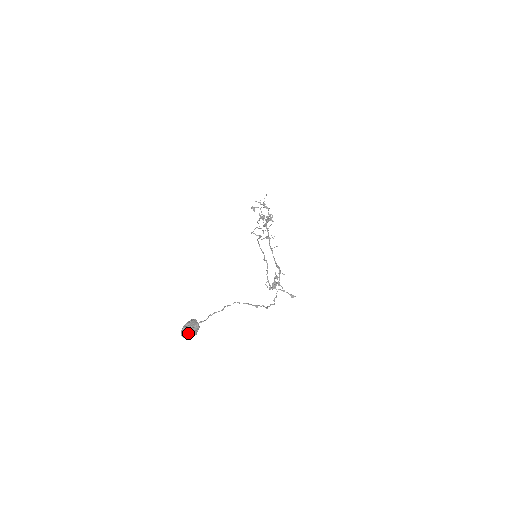
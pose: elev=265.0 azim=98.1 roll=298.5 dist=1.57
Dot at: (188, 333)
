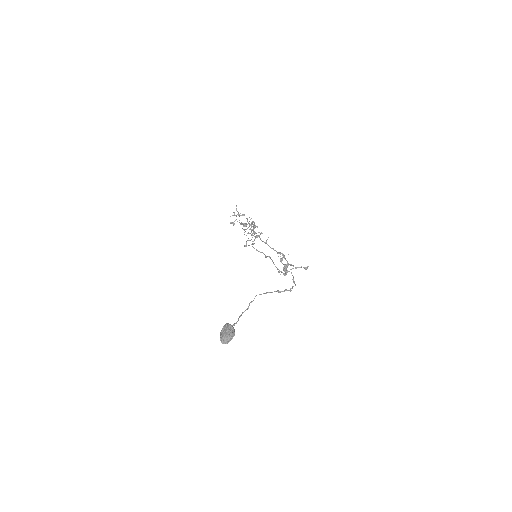
Dot at: (226, 337)
